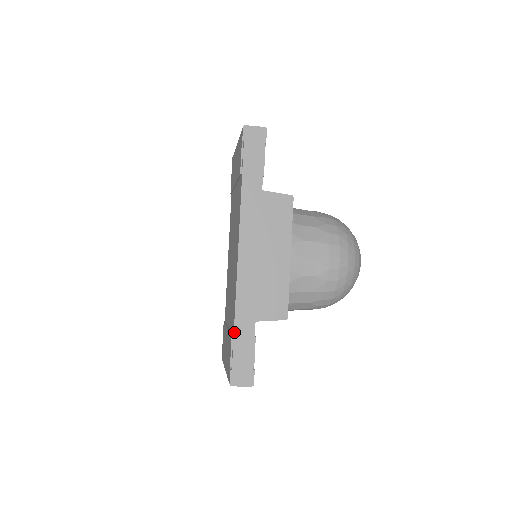
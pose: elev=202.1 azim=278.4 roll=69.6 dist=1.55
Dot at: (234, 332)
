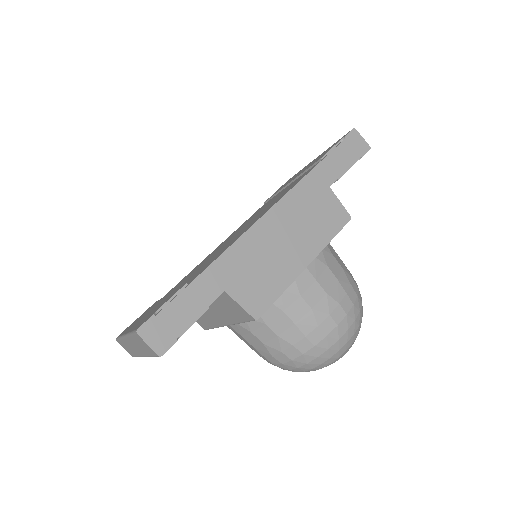
Dot at: (194, 280)
